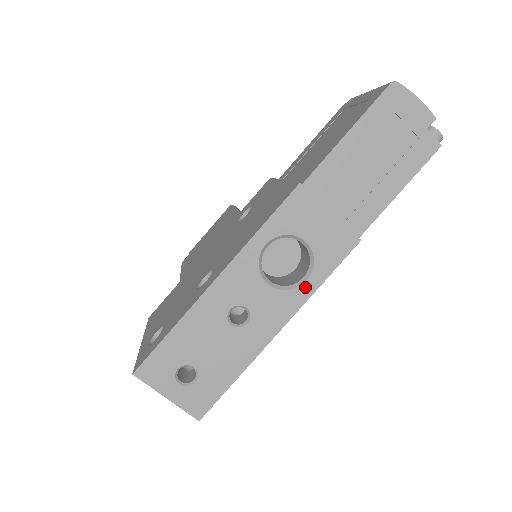
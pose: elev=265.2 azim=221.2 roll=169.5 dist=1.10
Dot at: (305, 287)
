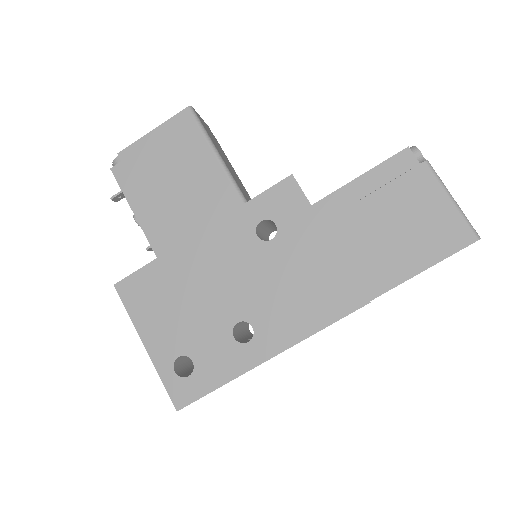
Dot at: occluded
